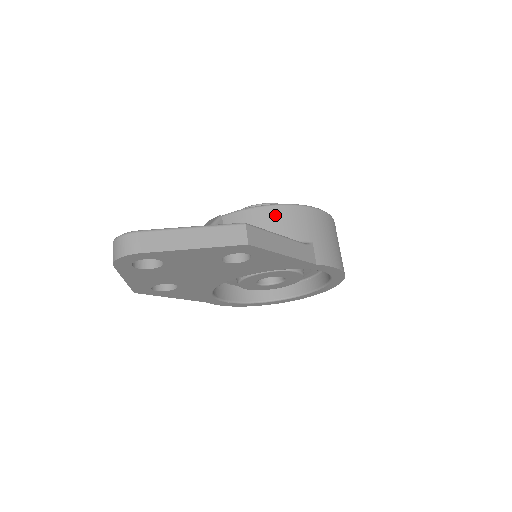
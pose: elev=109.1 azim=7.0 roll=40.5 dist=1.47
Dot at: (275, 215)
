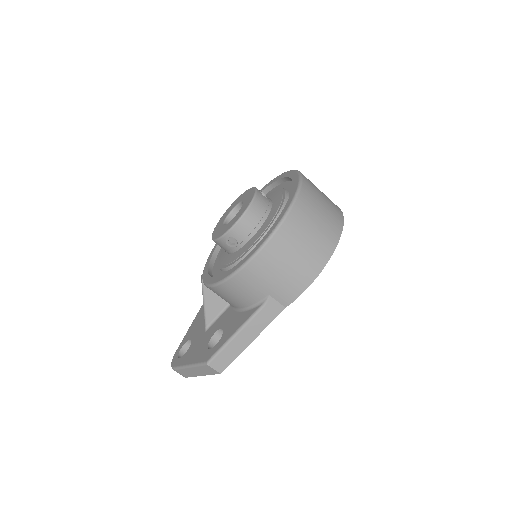
Dot at: (226, 291)
